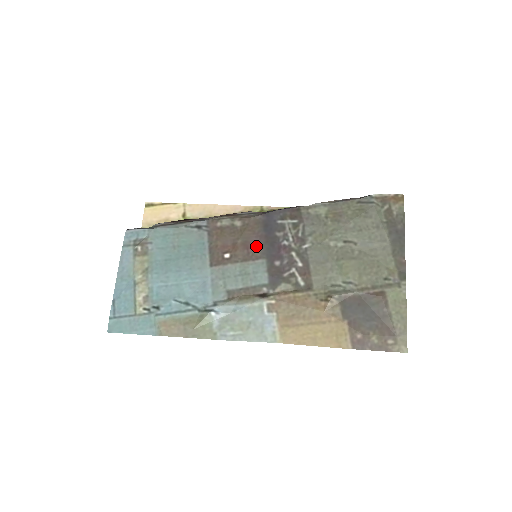
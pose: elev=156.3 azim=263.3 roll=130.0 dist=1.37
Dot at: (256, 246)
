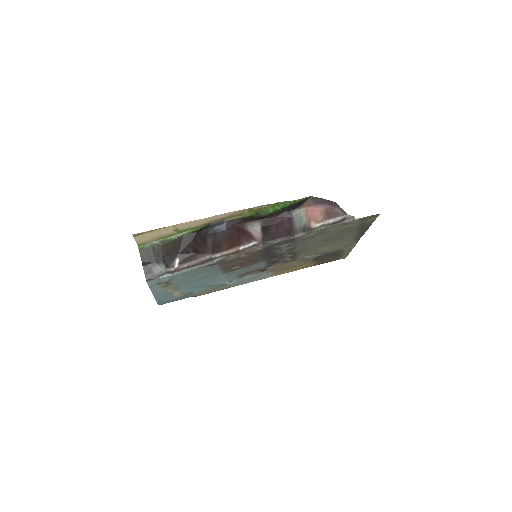
Dot at: (258, 259)
